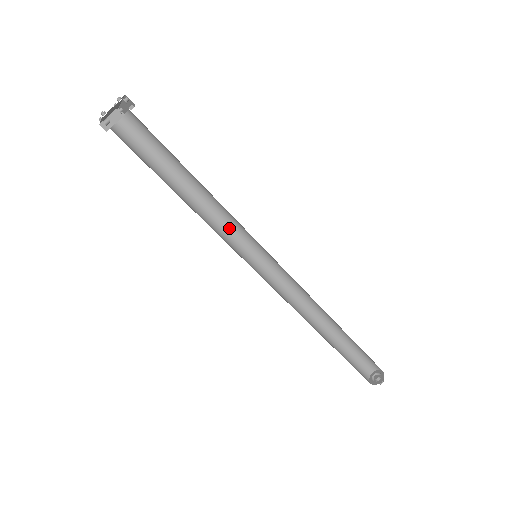
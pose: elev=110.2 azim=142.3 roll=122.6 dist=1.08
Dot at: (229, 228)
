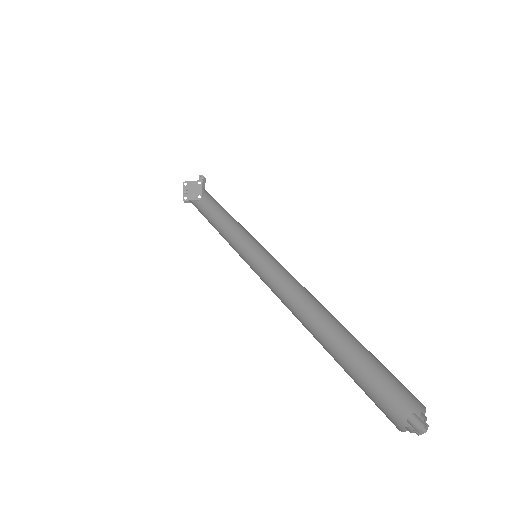
Dot at: (243, 248)
